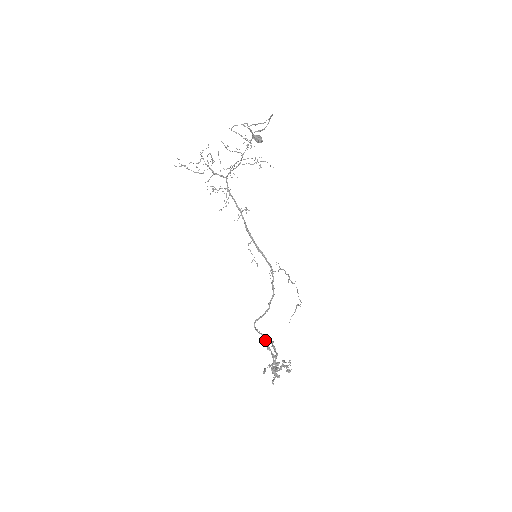
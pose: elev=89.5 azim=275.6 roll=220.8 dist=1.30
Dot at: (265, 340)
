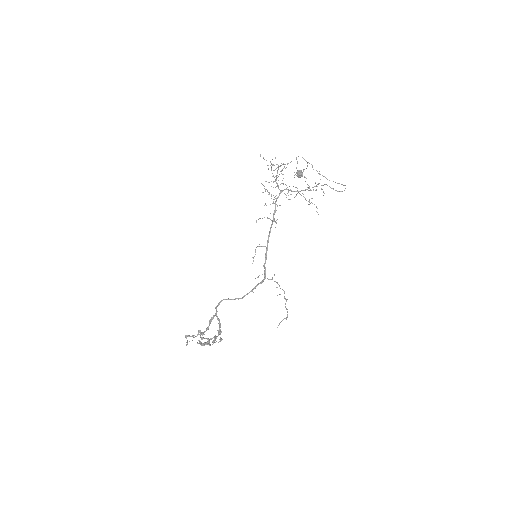
Dot at: (215, 315)
